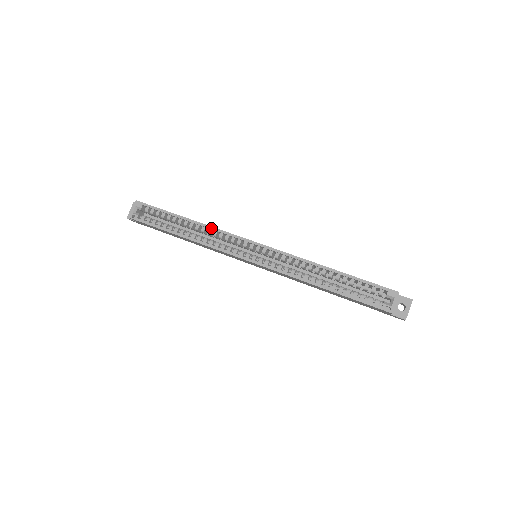
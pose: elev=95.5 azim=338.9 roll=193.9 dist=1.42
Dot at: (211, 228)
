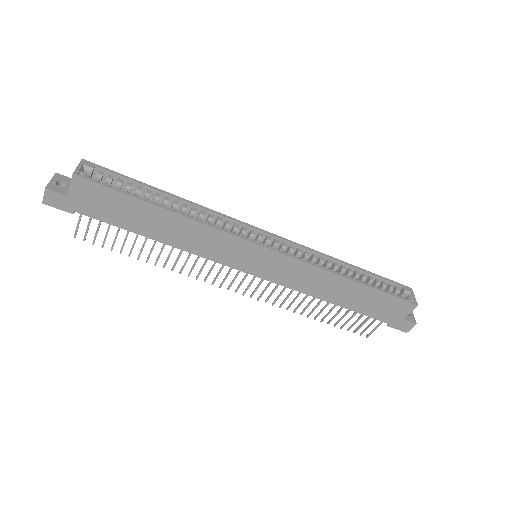
Dot at: (207, 209)
